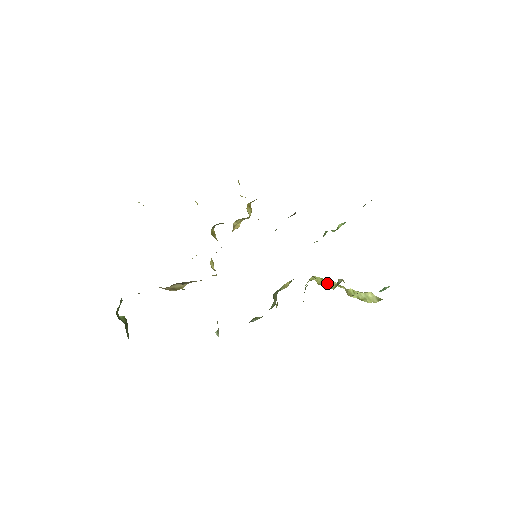
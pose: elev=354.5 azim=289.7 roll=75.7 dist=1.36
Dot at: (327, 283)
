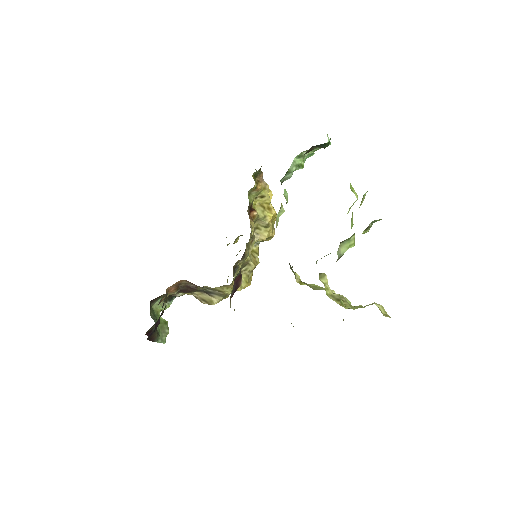
Dot at: (319, 288)
